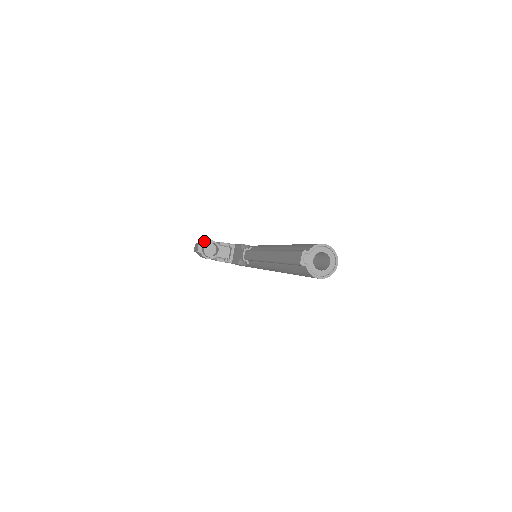
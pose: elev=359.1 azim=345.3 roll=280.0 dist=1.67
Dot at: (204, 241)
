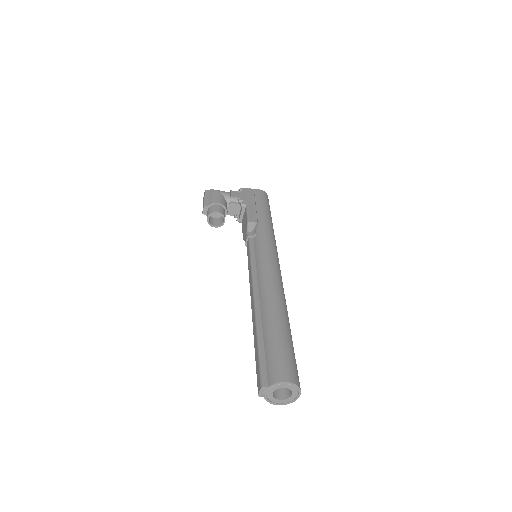
Dot at: (210, 204)
